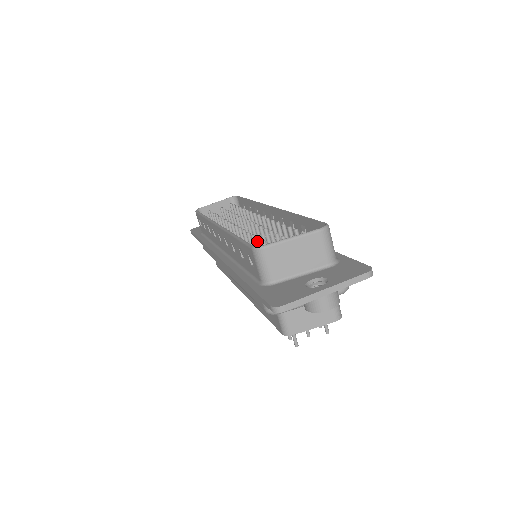
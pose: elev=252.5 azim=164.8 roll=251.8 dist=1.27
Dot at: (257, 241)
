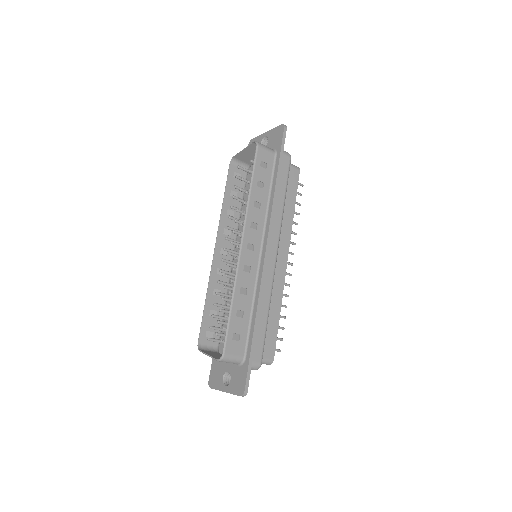
Dot at: (213, 317)
